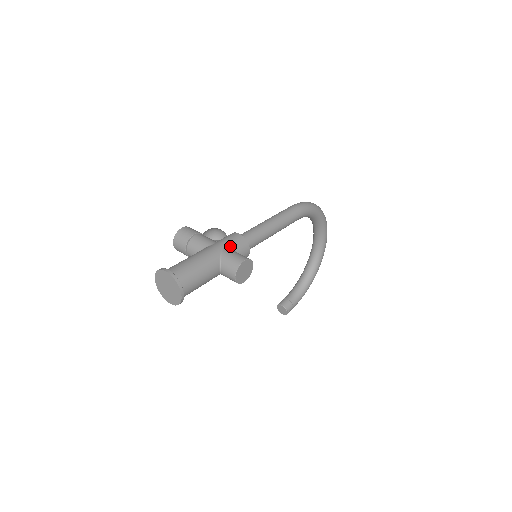
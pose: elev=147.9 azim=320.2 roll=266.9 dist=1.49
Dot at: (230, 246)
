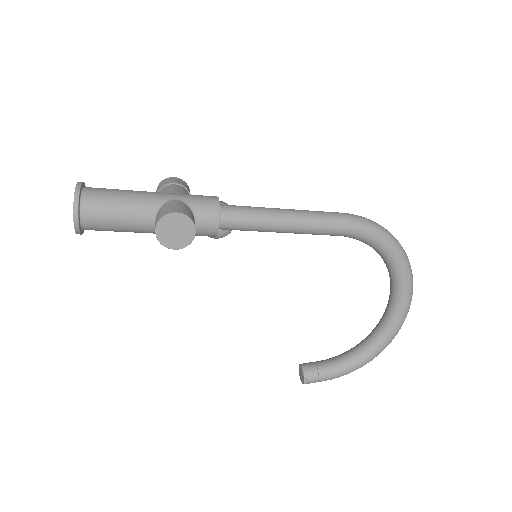
Dot at: (188, 201)
